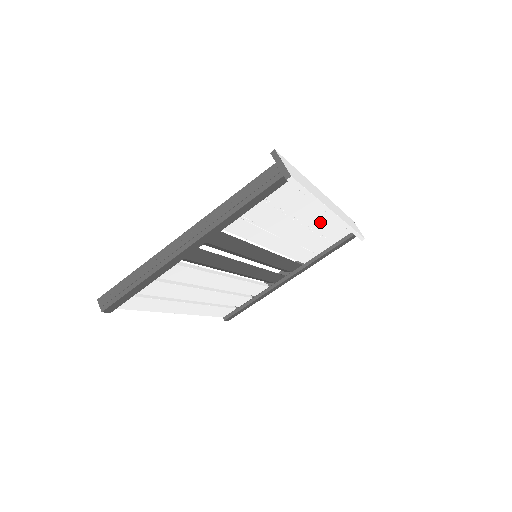
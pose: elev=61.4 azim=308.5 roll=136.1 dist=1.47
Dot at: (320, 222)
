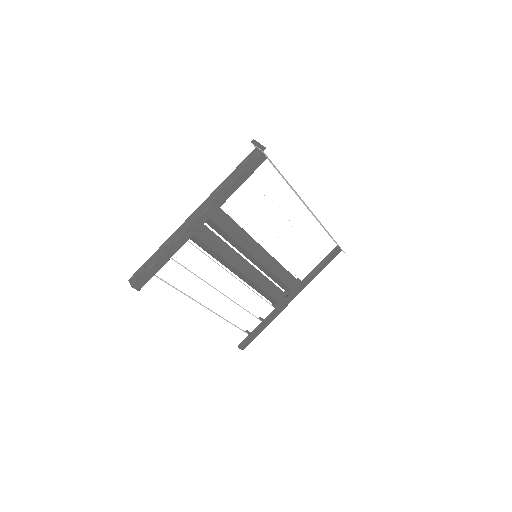
Dot at: (303, 223)
